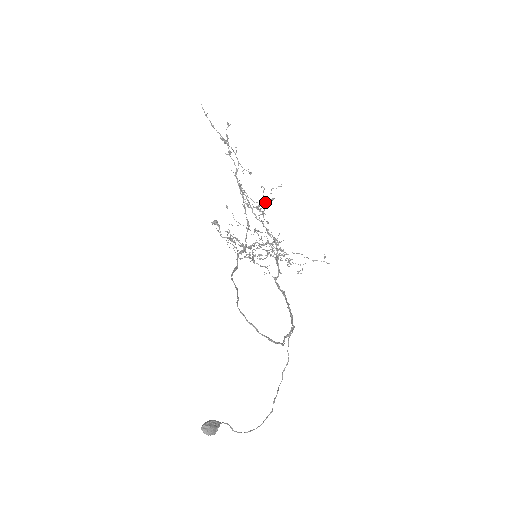
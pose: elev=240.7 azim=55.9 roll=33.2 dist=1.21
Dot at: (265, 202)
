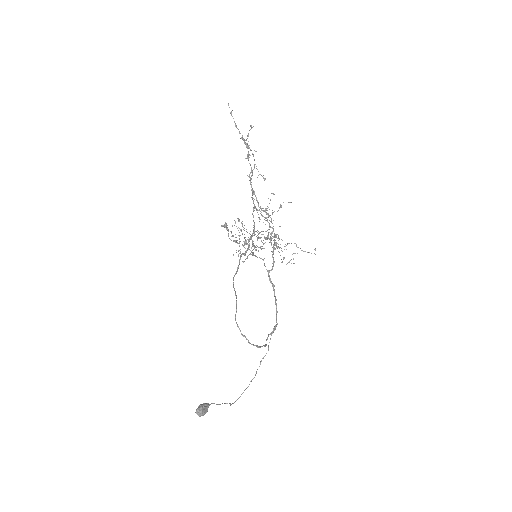
Dot at: (273, 212)
